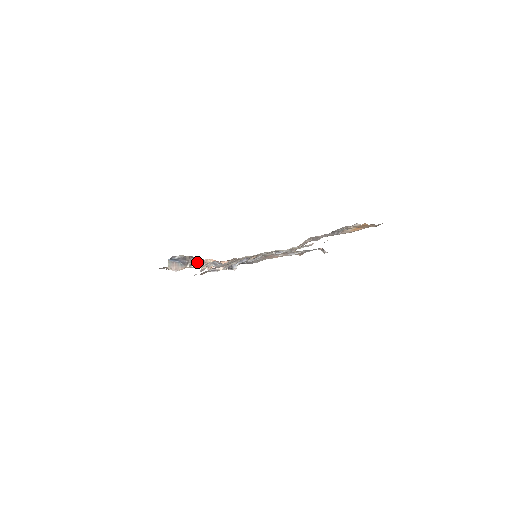
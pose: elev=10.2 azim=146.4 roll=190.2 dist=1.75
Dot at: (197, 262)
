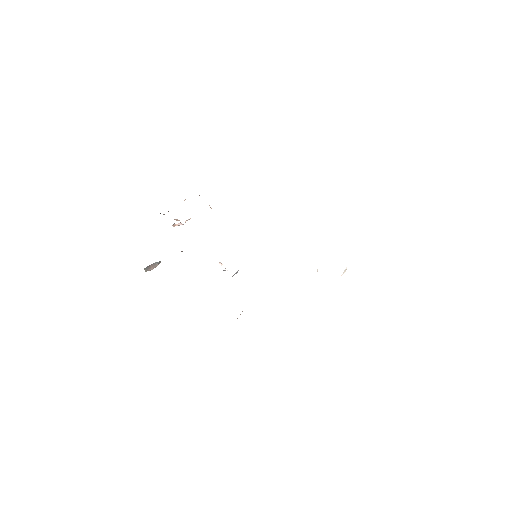
Dot at: occluded
